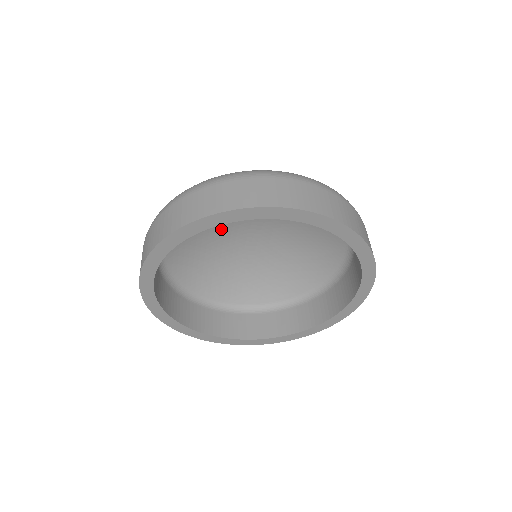
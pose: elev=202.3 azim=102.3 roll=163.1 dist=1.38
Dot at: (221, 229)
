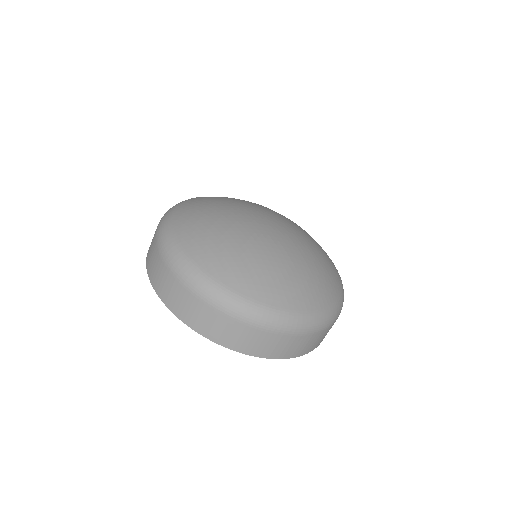
Dot at: occluded
